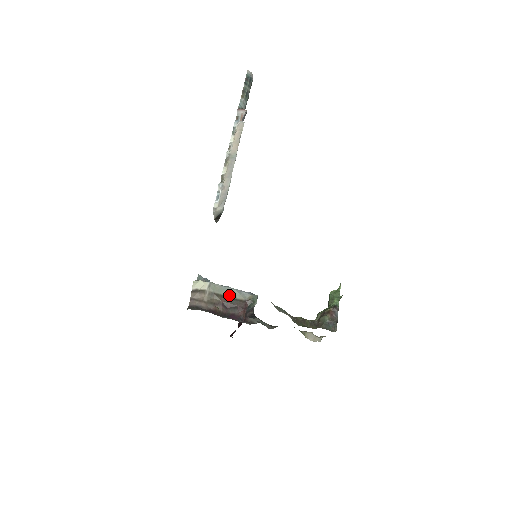
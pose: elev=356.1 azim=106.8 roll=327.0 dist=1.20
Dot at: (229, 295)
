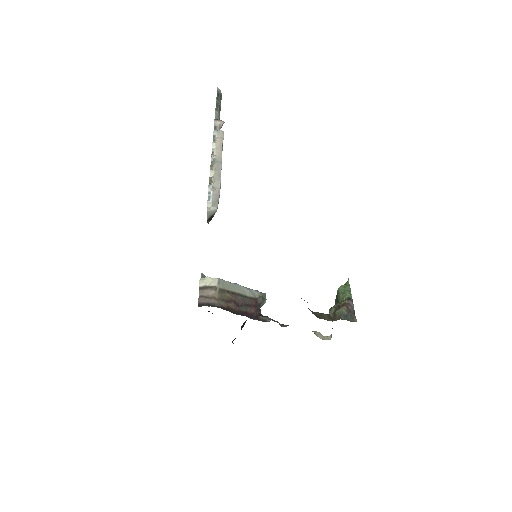
Dot at: (239, 292)
